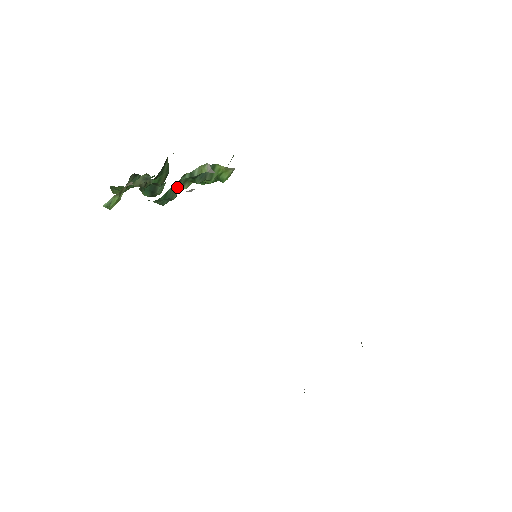
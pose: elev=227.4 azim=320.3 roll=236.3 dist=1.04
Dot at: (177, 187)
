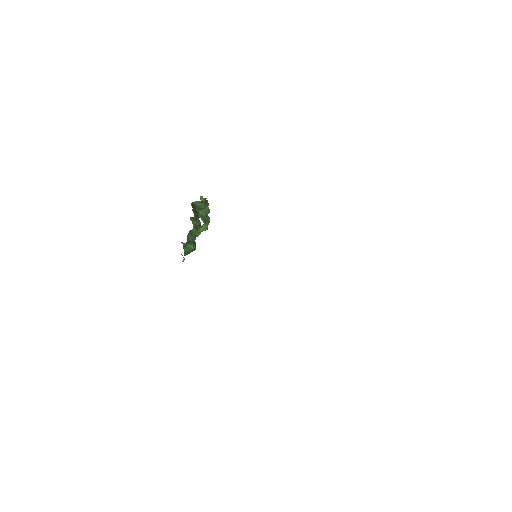
Dot at: (188, 246)
